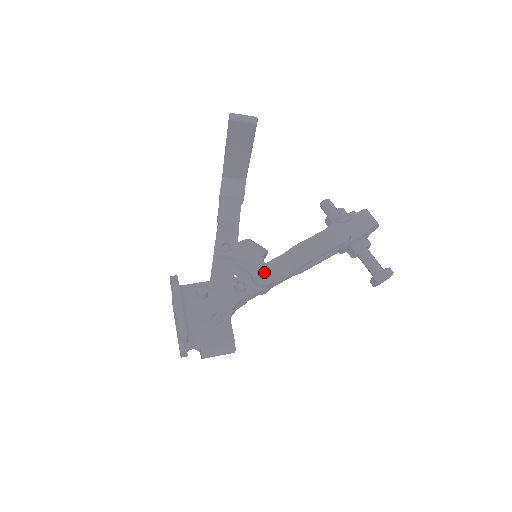
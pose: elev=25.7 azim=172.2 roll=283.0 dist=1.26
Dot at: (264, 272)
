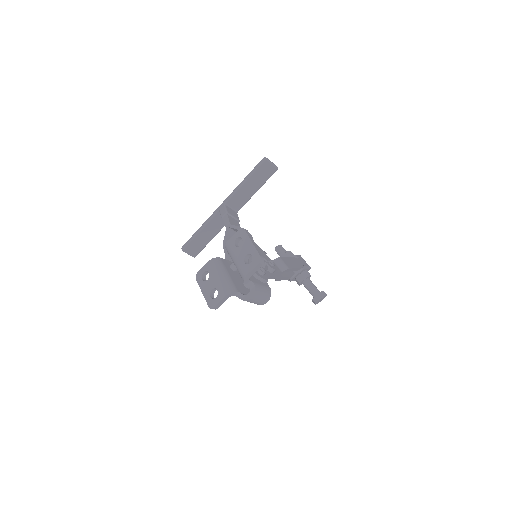
Dot at: occluded
